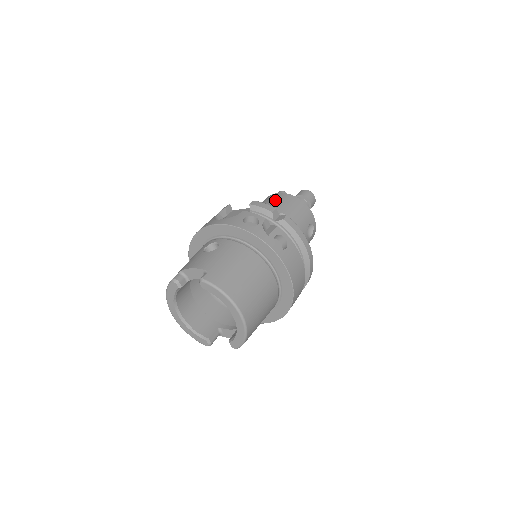
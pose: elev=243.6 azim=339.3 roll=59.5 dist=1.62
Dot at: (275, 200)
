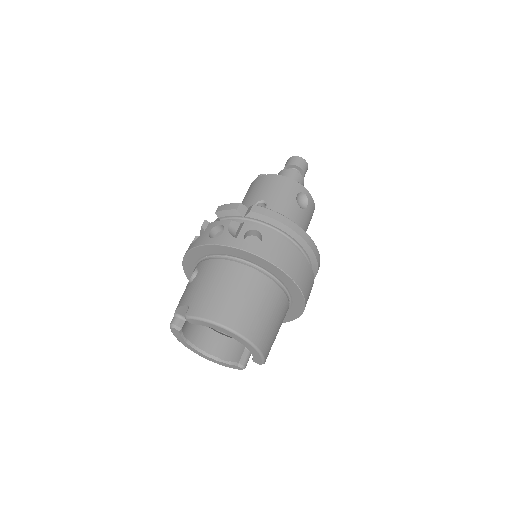
Dot at: (251, 189)
